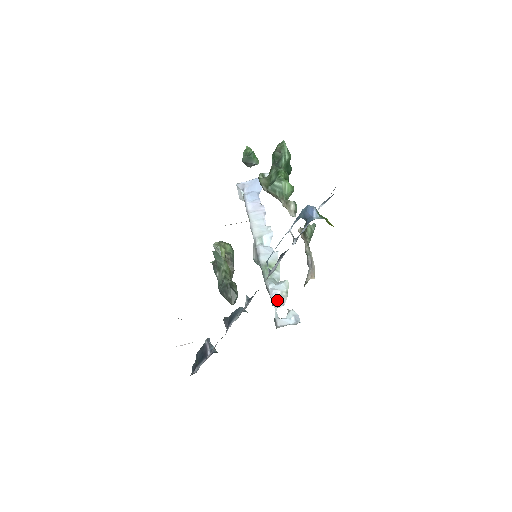
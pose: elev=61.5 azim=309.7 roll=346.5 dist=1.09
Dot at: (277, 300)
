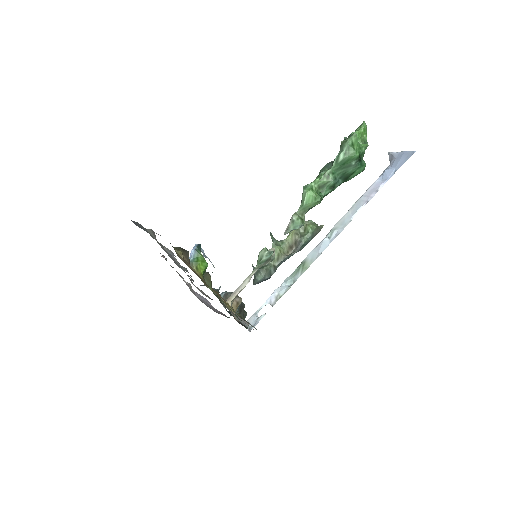
Dot at: (271, 299)
